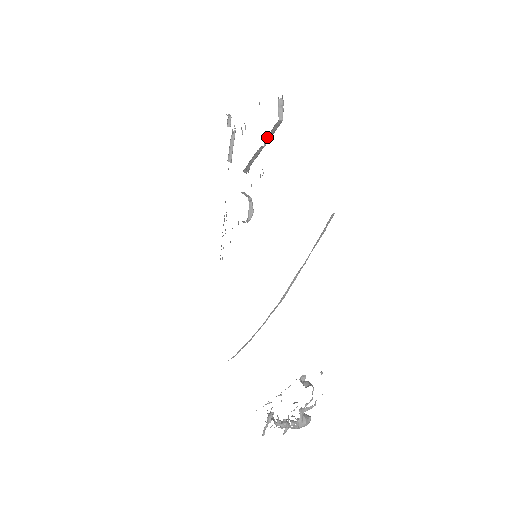
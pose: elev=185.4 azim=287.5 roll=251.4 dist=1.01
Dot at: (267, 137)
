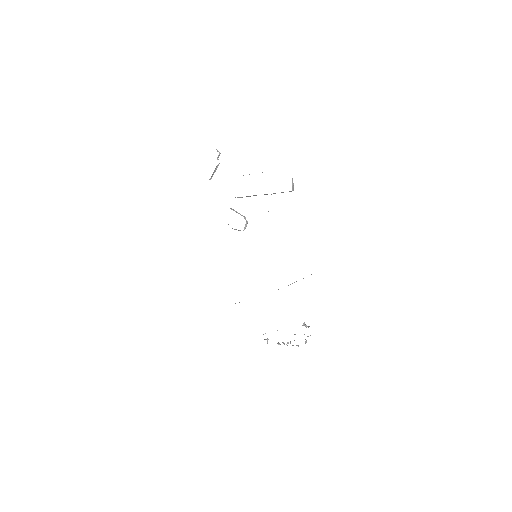
Dot at: (275, 193)
